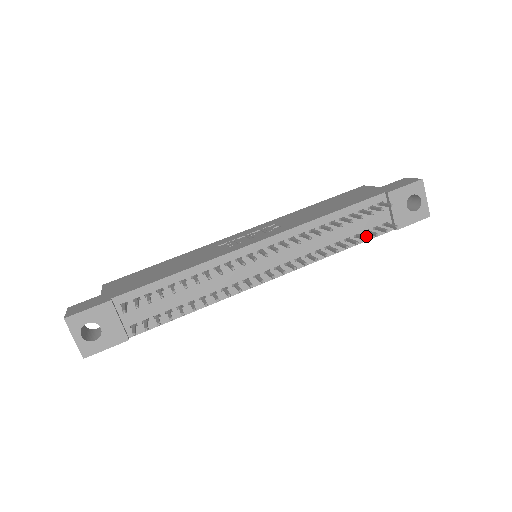
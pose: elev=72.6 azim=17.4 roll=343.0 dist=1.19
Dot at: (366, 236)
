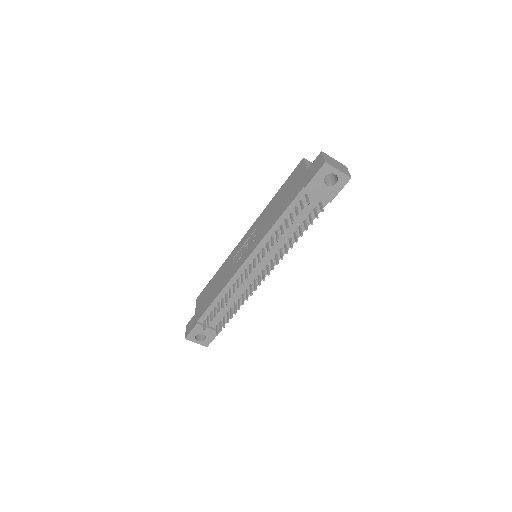
Dot at: (312, 217)
